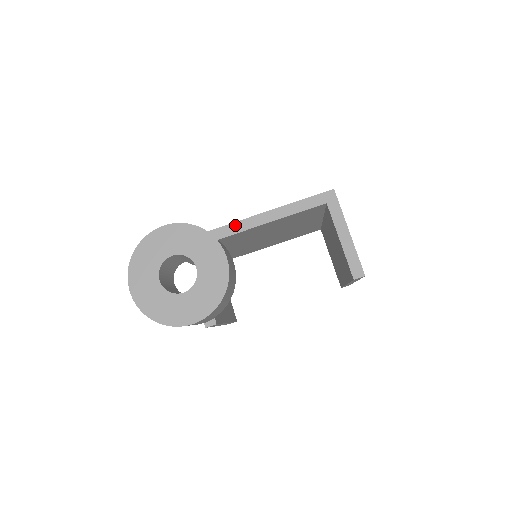
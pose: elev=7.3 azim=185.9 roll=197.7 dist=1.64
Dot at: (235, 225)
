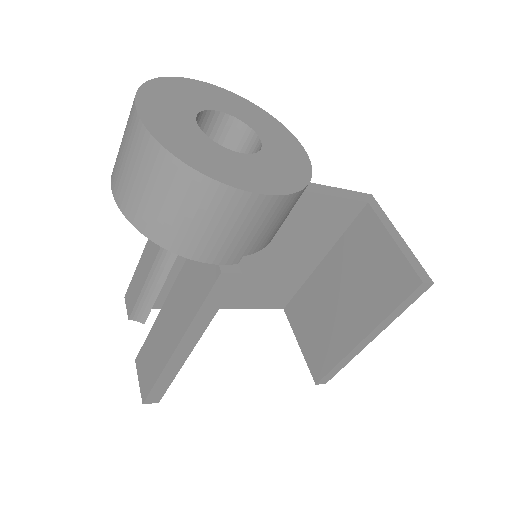
Dot at: occluded
